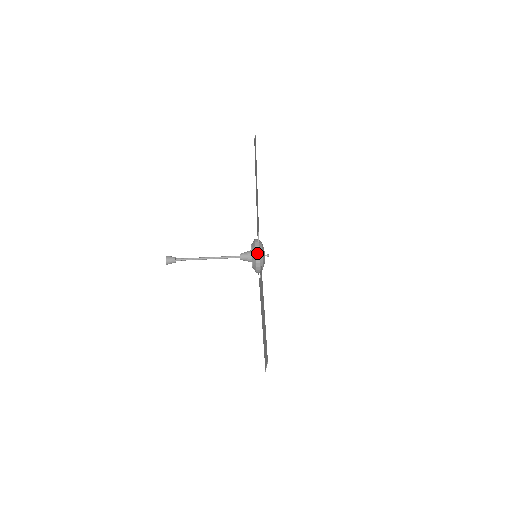
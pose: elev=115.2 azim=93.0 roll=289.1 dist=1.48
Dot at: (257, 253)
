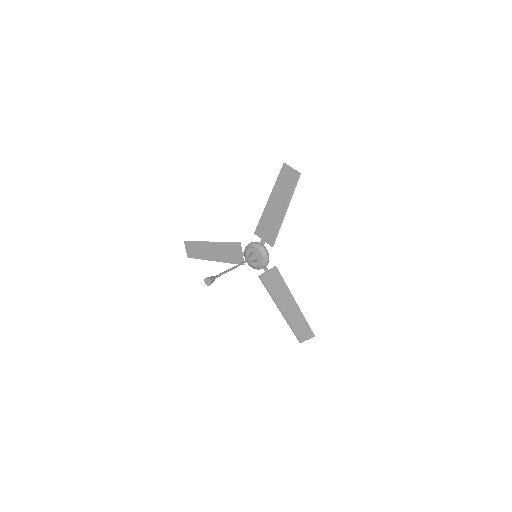
Dot at: (249, 244)
